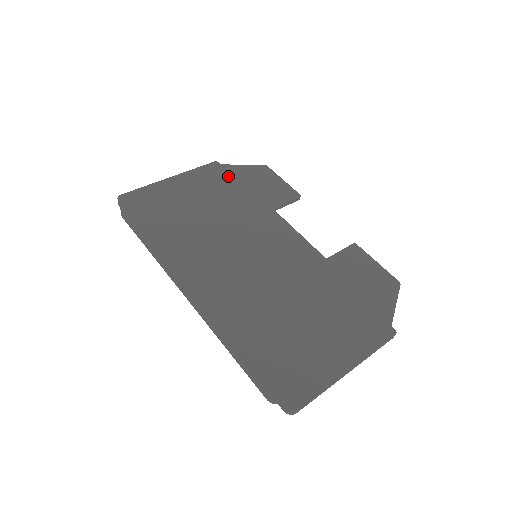
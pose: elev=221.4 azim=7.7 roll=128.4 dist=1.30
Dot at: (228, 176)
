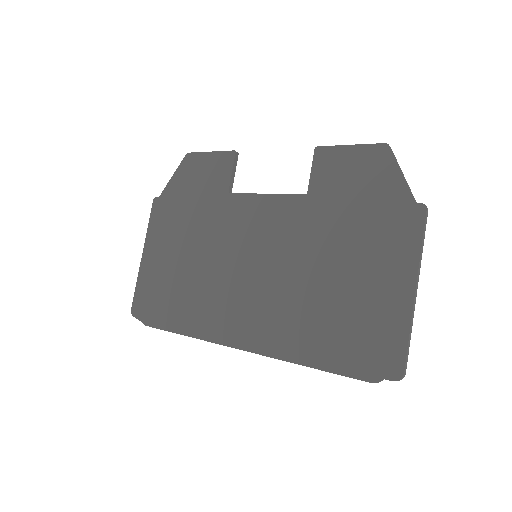
Dot at: (173, 202)
